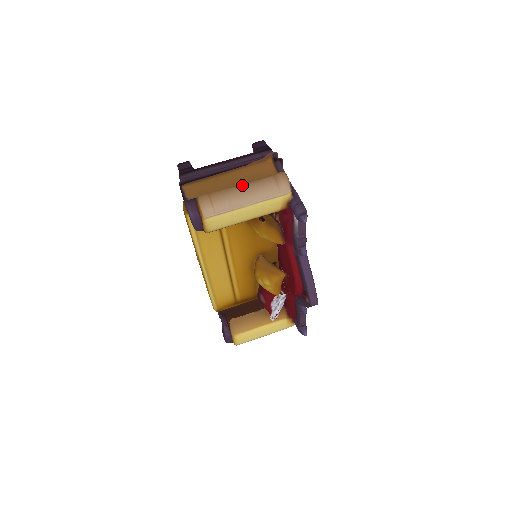
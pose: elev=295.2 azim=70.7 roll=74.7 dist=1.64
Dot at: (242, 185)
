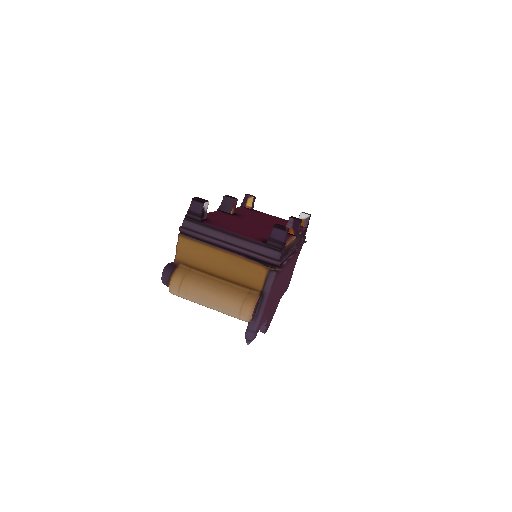
Dot at: (212, 293)
